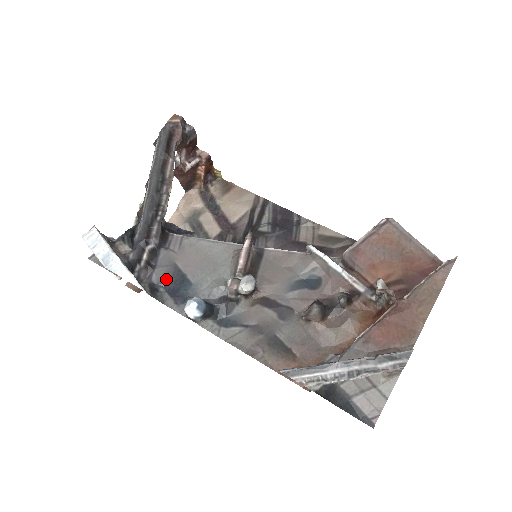
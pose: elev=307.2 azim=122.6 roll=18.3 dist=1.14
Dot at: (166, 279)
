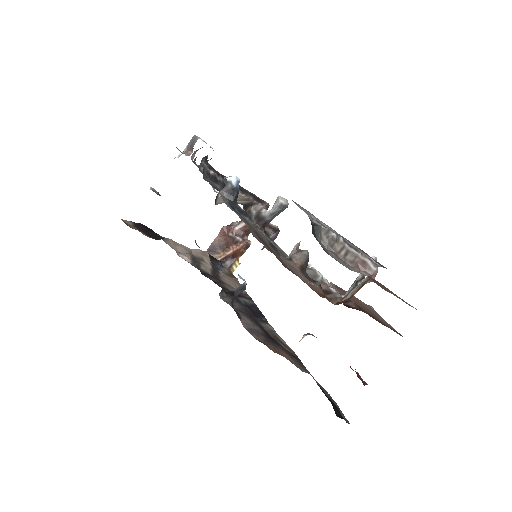
Dot at: (212, 184)
